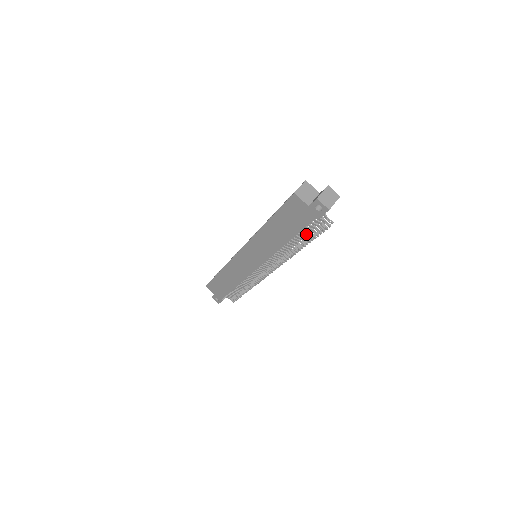
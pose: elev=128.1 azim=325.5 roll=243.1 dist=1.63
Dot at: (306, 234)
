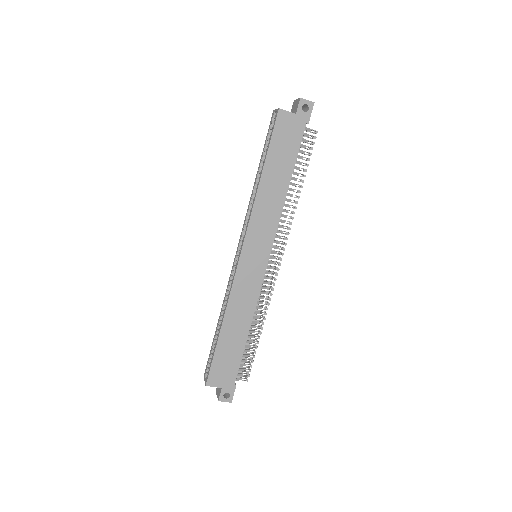
Dot at: (300, 162)
